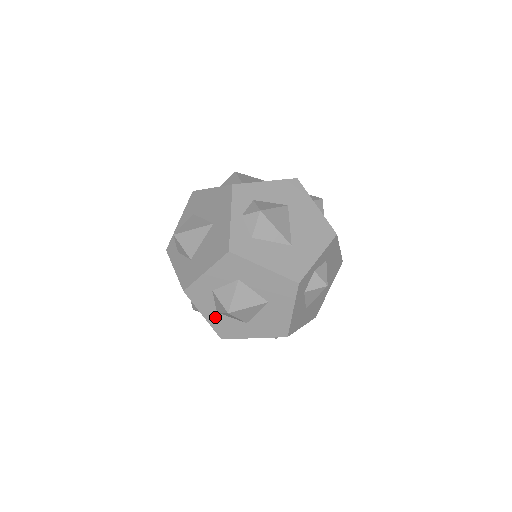
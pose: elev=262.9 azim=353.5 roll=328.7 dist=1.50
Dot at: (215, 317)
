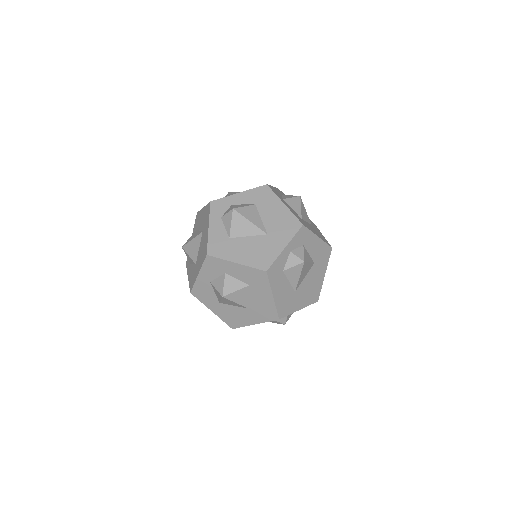
Dot at: (205, 282)
